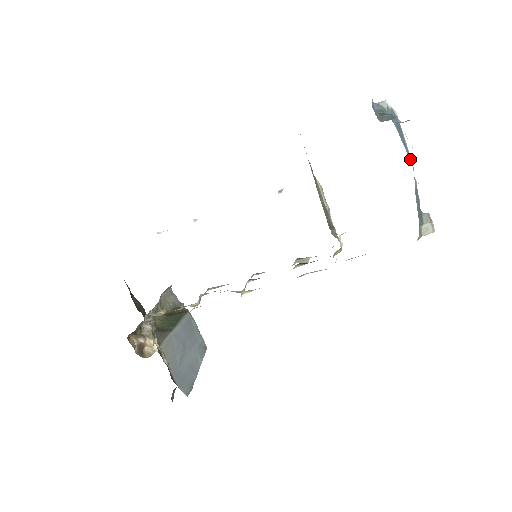
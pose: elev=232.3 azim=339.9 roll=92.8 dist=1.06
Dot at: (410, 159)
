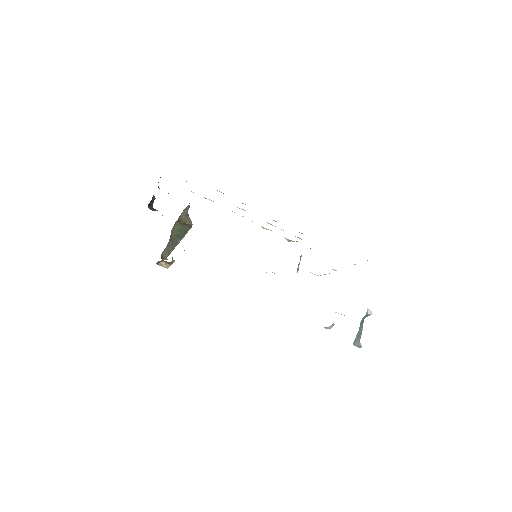
Dot at: occluded
